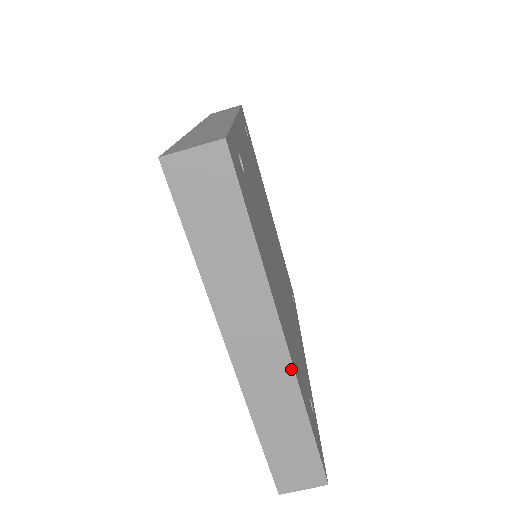
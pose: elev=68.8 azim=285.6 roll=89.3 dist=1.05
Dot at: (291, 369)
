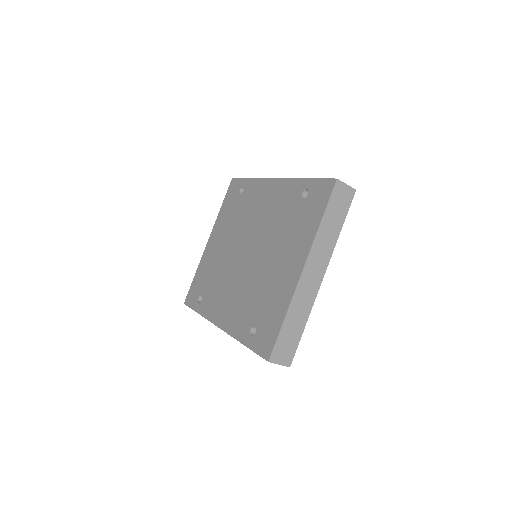
Dot at: (317, 293)
